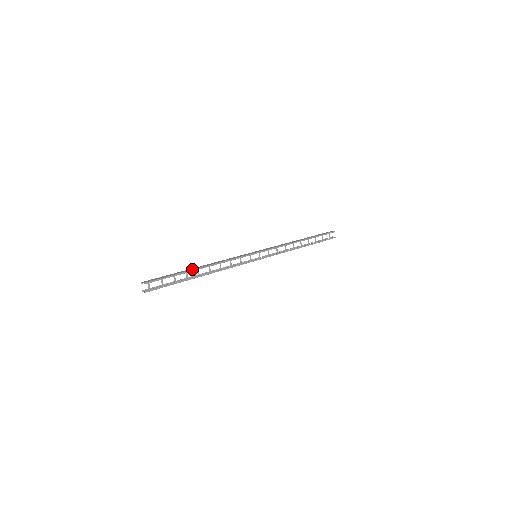
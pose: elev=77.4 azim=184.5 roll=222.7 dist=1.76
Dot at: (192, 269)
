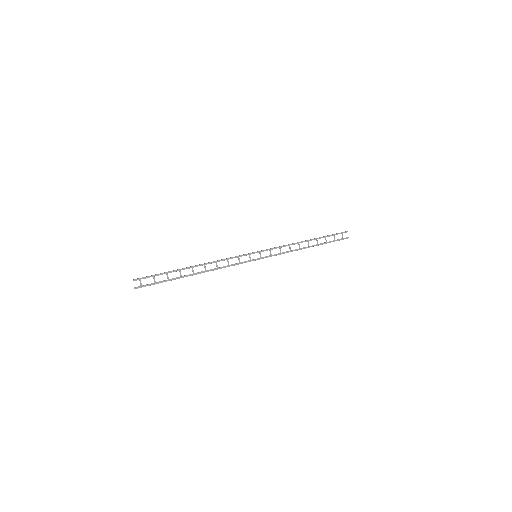
Dot at: occluded
